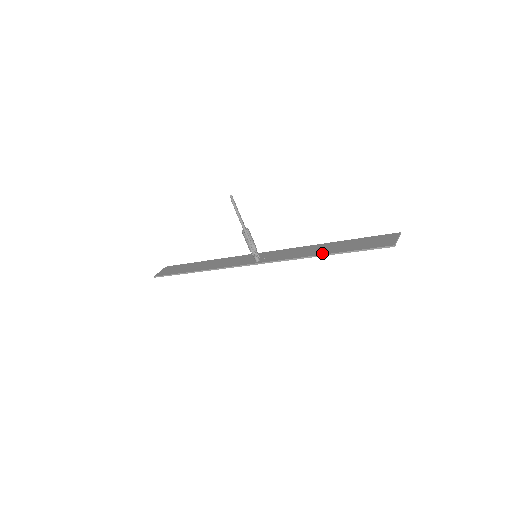
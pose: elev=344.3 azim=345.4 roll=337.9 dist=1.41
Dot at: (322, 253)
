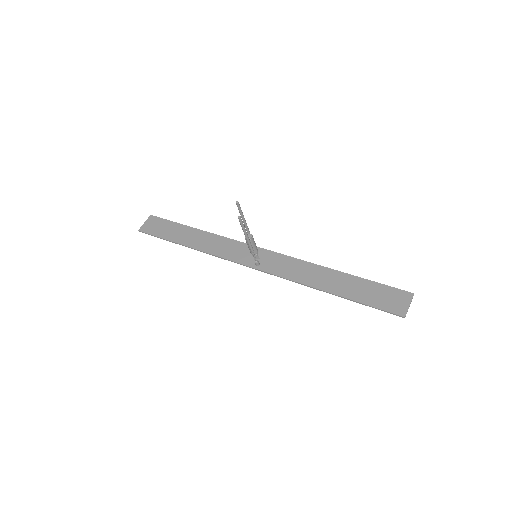
Dot at: (328, 290)
